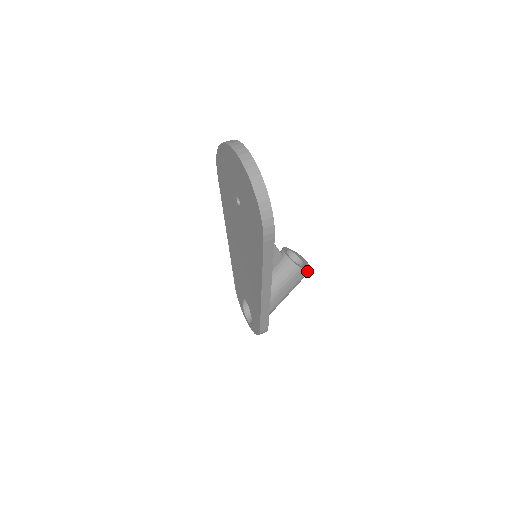
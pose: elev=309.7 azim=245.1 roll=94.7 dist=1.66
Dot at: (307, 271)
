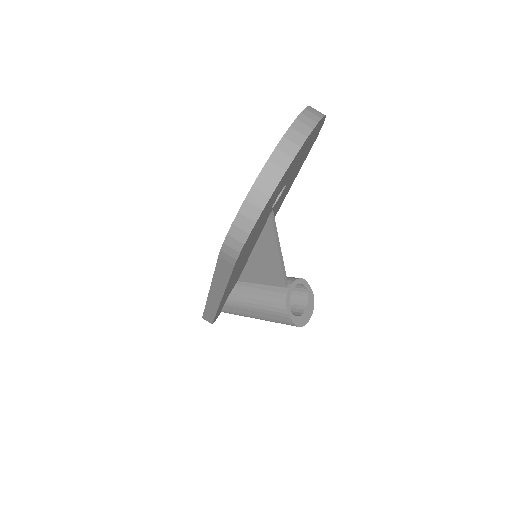
Dot at: (294, 324)
